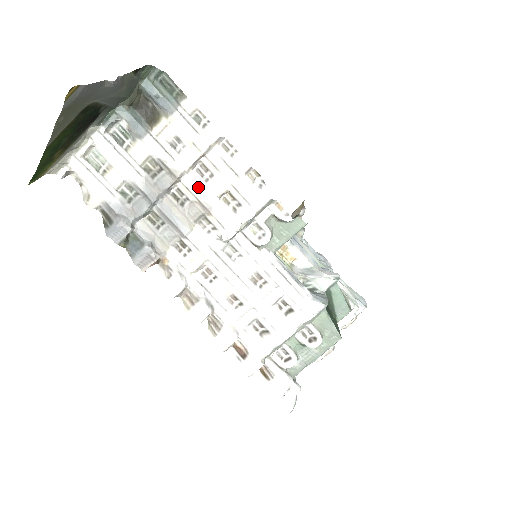
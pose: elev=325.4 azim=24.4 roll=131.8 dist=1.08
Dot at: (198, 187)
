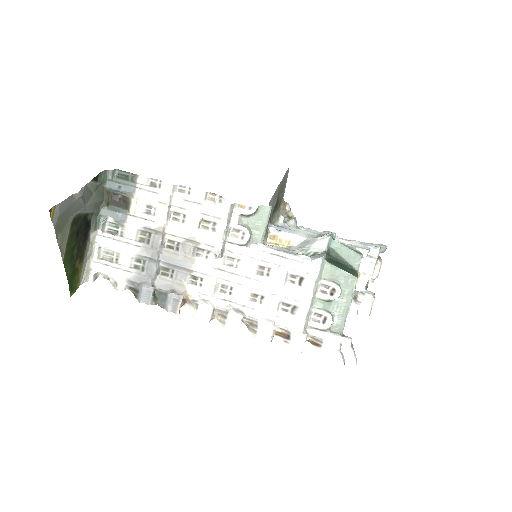
Dot at: (180, 230)
